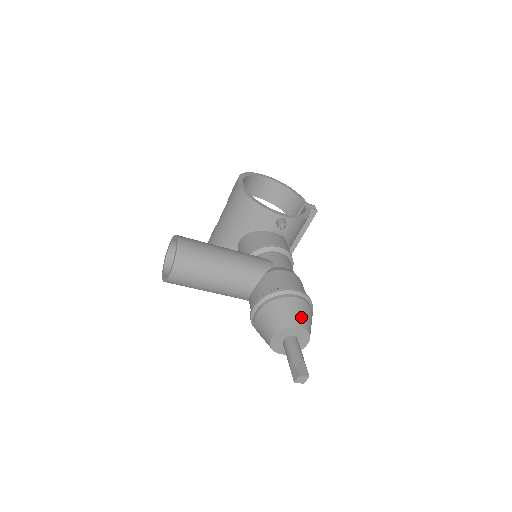
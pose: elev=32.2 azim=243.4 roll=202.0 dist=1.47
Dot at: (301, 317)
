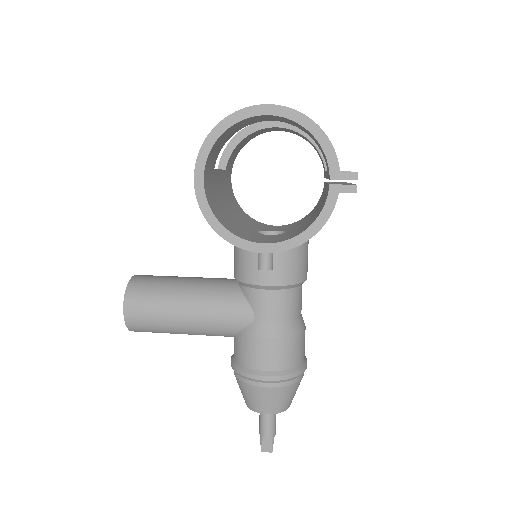
Dot at: (269, 405)
